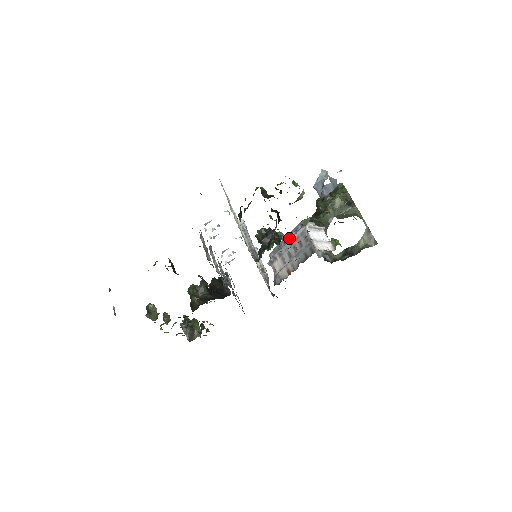
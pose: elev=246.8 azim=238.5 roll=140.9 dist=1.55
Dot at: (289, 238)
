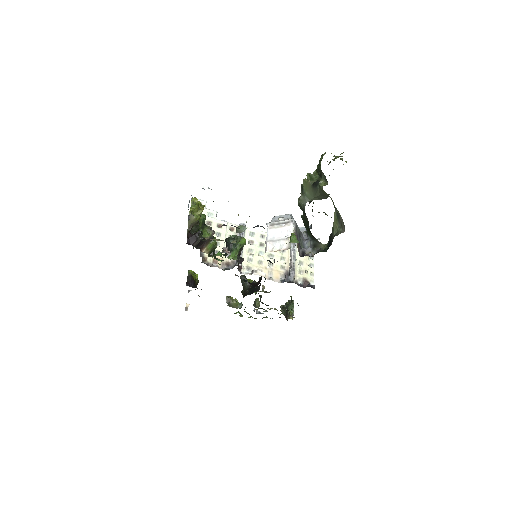
Dot at: occluded
